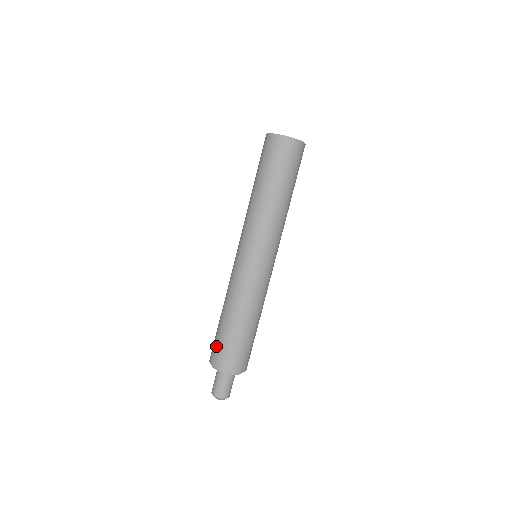
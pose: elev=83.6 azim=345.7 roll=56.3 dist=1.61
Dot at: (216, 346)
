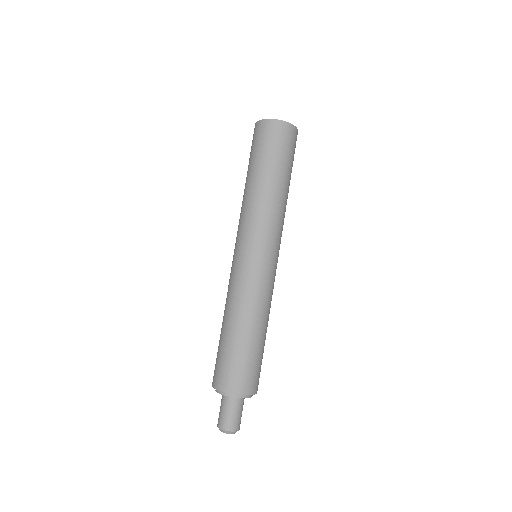
Dot at: (231, 368)
